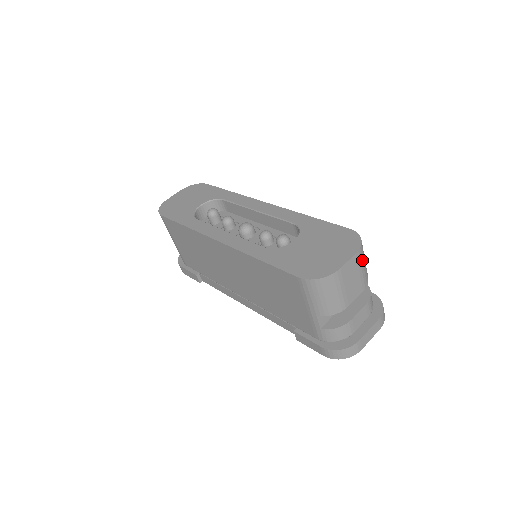
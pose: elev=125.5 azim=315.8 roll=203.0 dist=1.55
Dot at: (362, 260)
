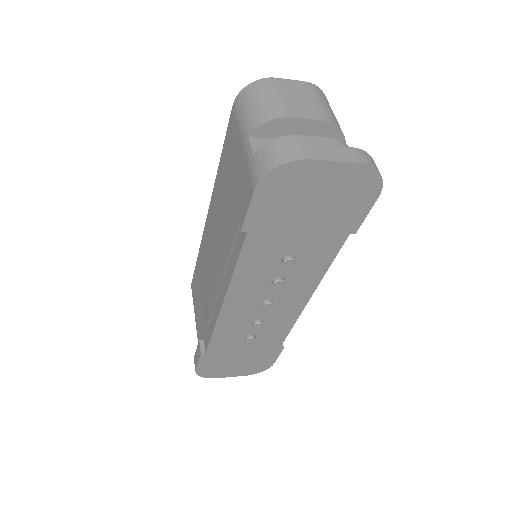
Dot at: (319, 96)
